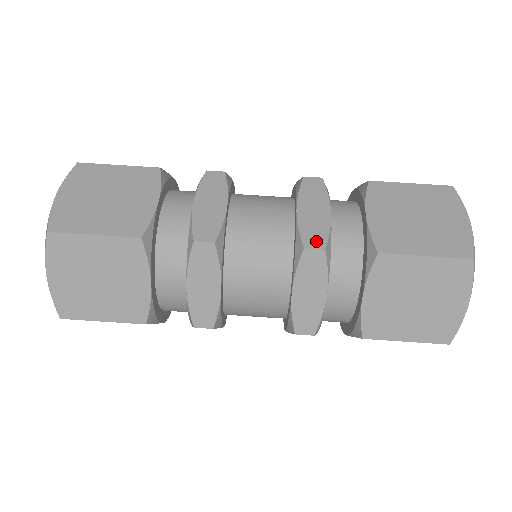
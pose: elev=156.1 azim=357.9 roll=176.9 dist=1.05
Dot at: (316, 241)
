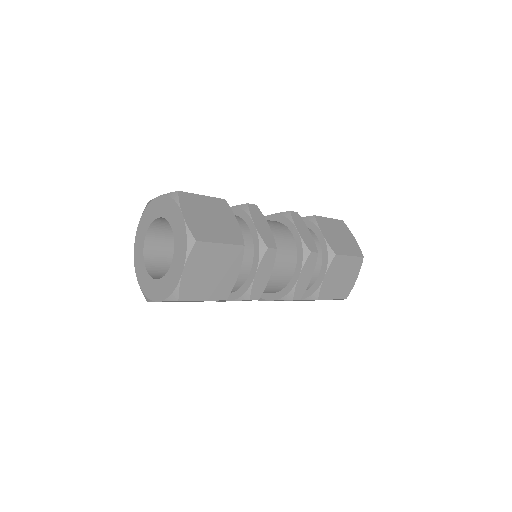
Dot at: (299, 295)
